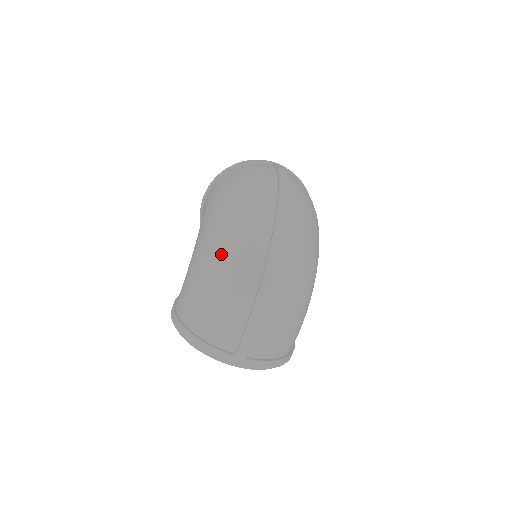
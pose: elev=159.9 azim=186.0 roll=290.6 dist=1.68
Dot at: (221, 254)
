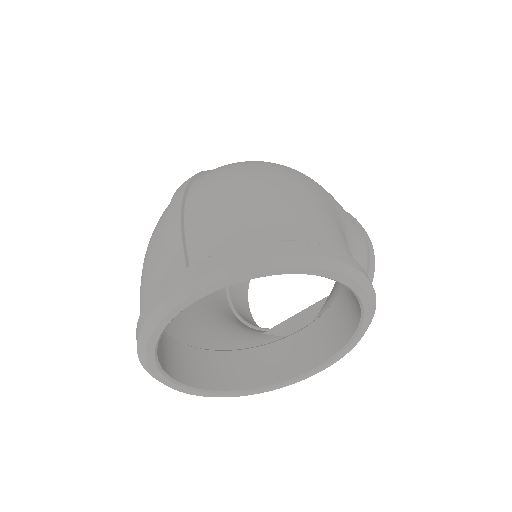
Dot at: occluded
